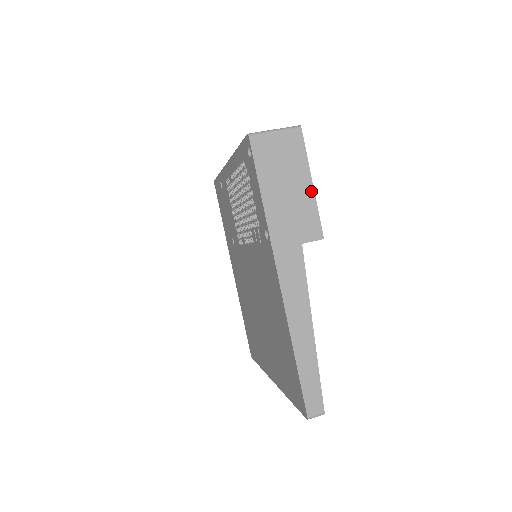
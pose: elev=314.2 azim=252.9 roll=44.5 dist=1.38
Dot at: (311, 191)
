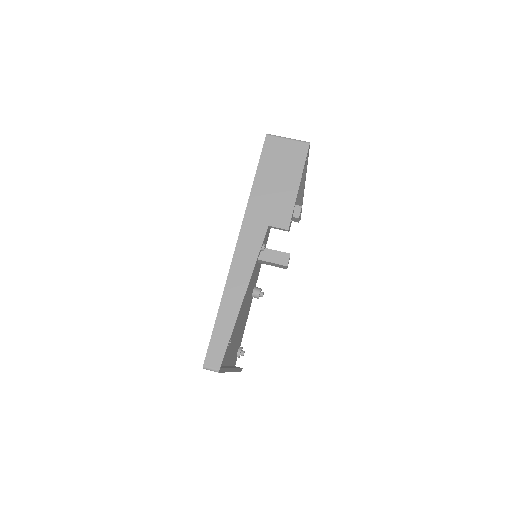
Dot at: (295, 191)
